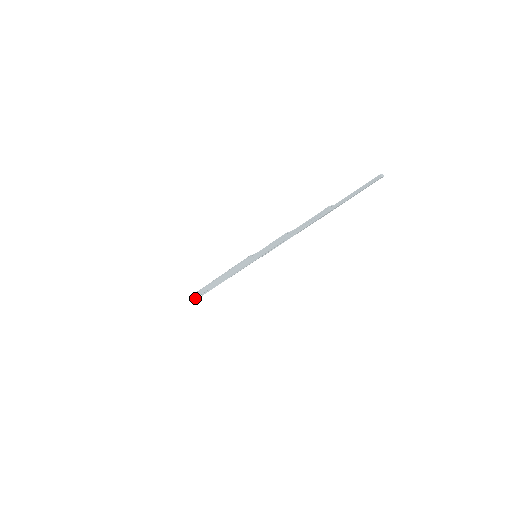
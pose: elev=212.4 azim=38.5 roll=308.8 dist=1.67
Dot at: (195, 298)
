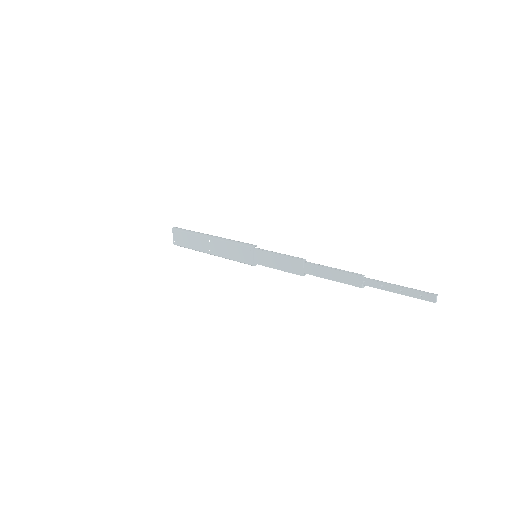
Dot at: occluded
